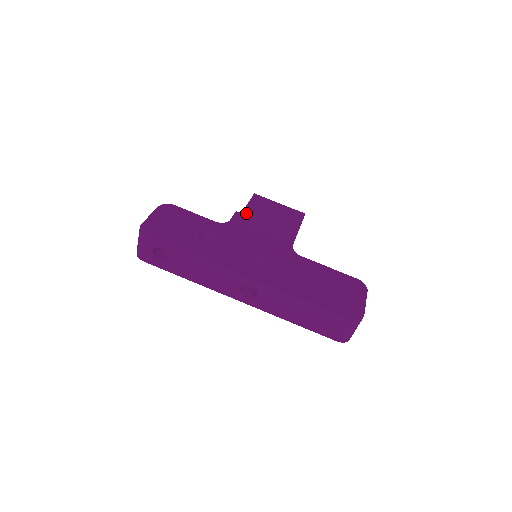
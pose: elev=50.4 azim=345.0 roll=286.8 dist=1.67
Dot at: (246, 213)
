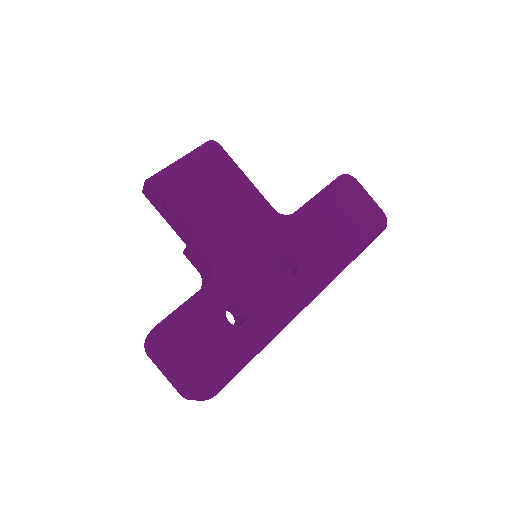
Dot at: (199, 228)
